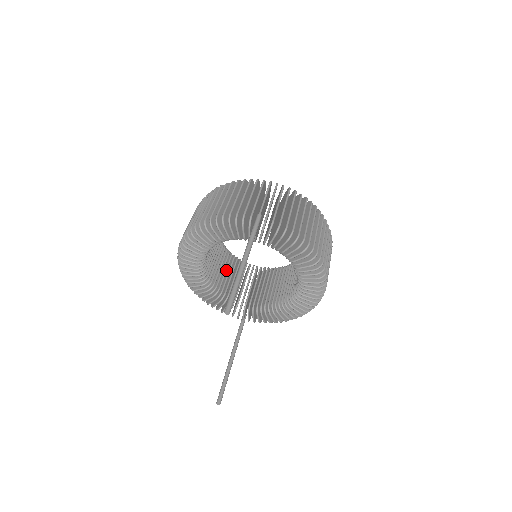
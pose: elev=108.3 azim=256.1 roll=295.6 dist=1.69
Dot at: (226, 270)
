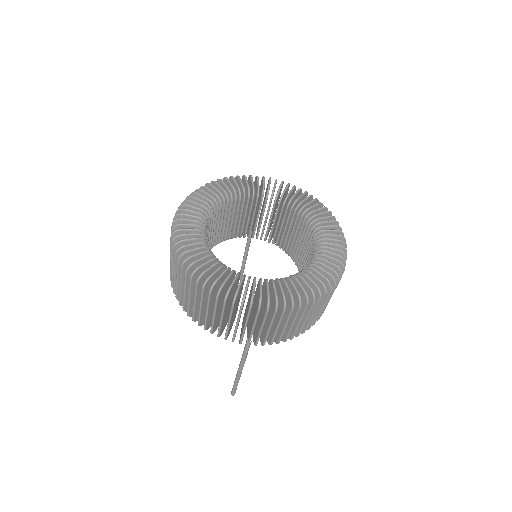
Dot at: (225, 221)
